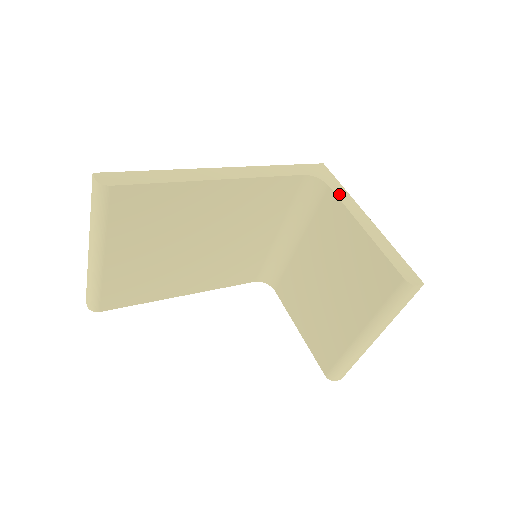
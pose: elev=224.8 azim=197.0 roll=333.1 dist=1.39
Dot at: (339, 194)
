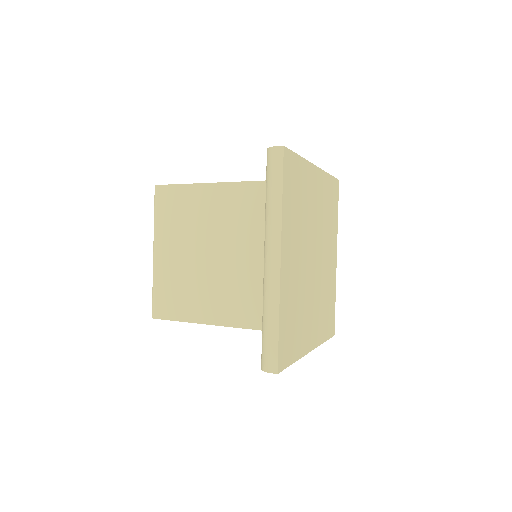
Dot at: occluded
